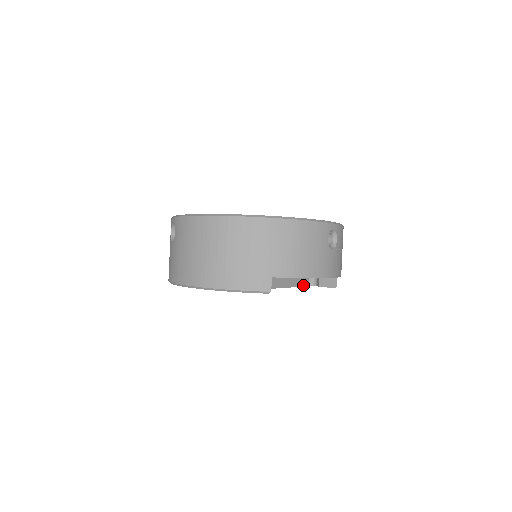
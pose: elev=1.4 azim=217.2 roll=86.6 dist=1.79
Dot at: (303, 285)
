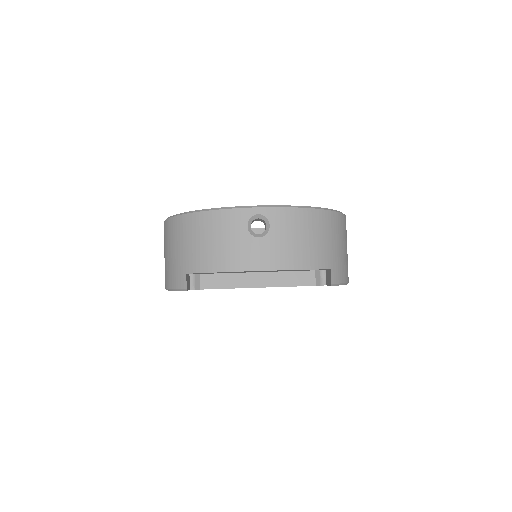
Dot at: (304, 284)
